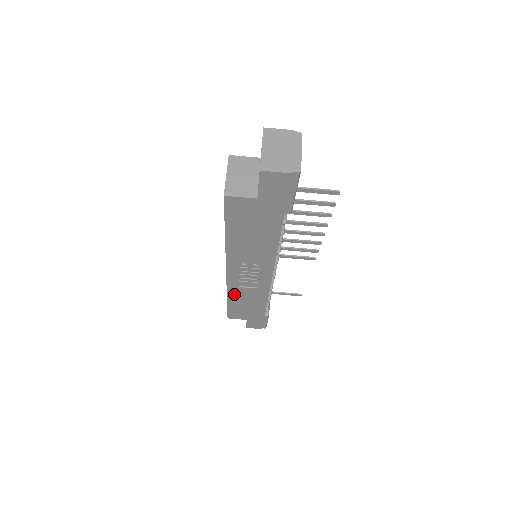
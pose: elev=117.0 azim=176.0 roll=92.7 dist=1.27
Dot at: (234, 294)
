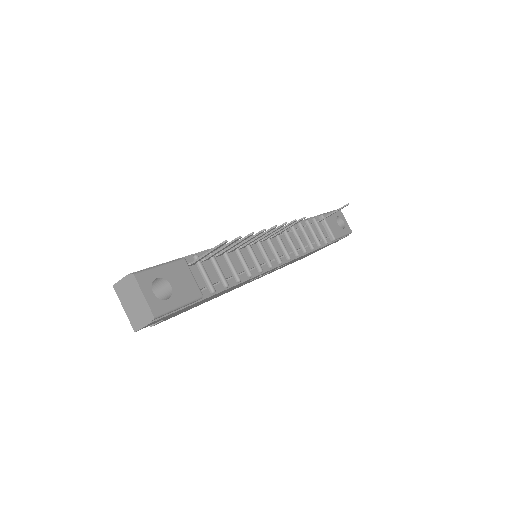
Dot at: occluded
